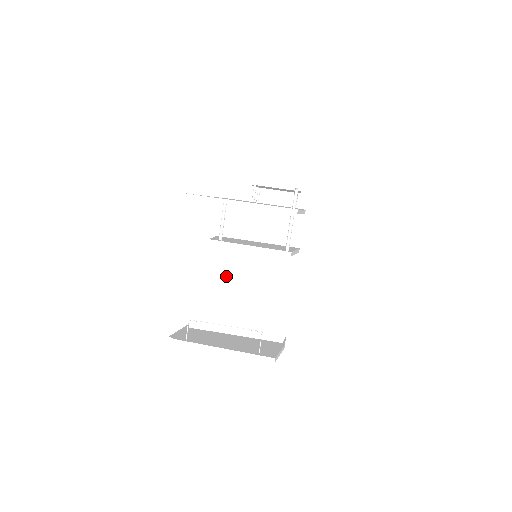
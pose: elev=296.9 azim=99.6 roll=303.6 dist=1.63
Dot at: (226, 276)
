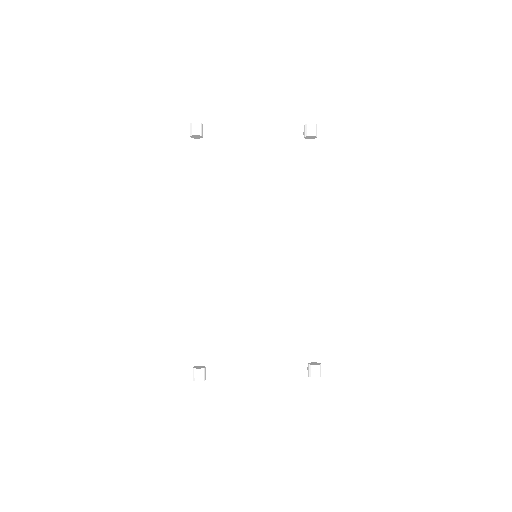
Dot at: occluded
